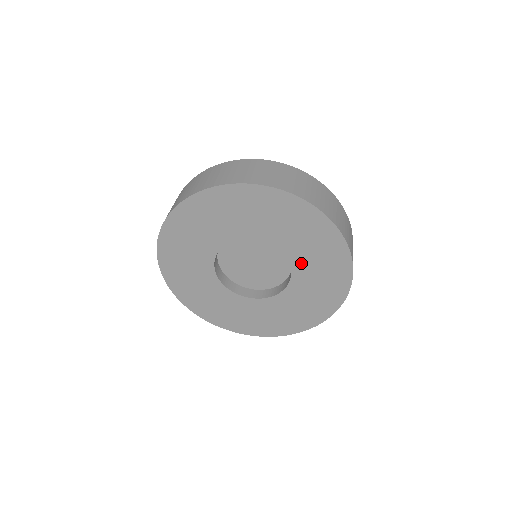
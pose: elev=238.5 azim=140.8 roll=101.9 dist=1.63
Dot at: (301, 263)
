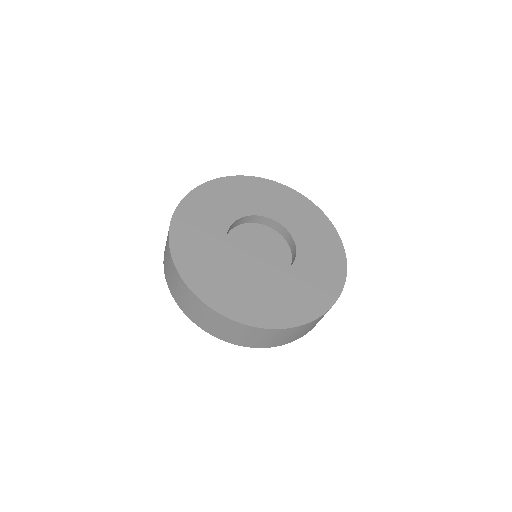
Dot at: (302, 237)
